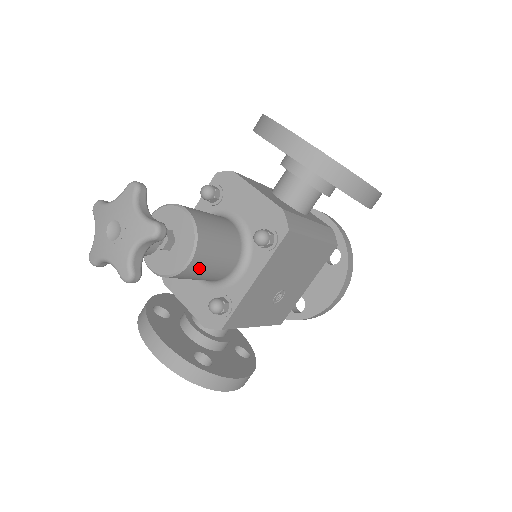
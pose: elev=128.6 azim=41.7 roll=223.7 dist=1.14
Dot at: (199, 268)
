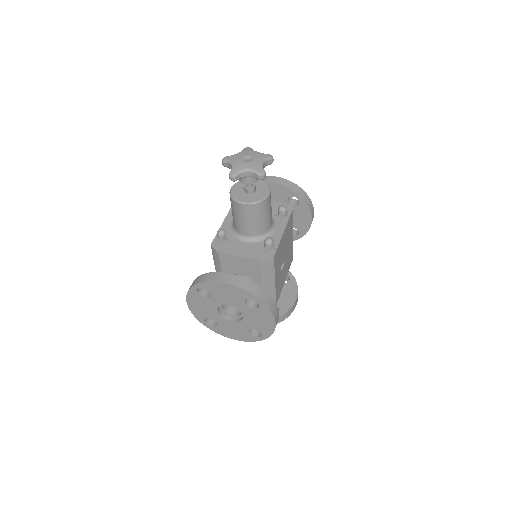
Dot at: (269, 204)
